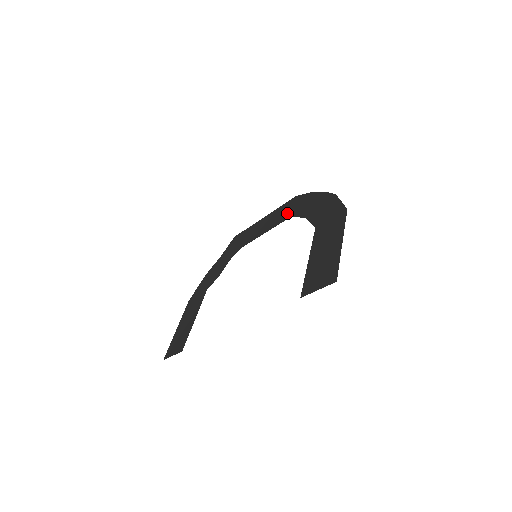
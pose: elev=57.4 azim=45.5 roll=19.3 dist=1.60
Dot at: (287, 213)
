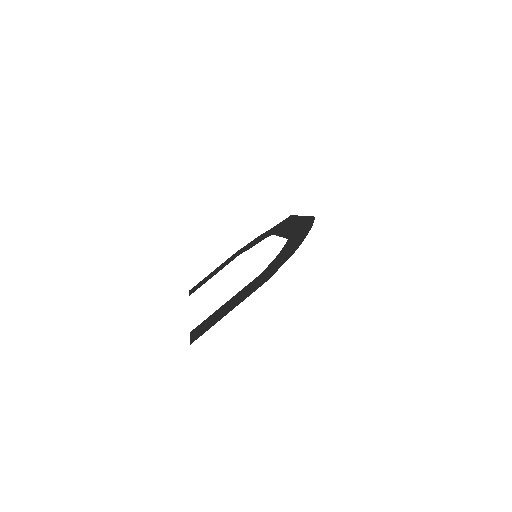
Dot at: (295, 231)
